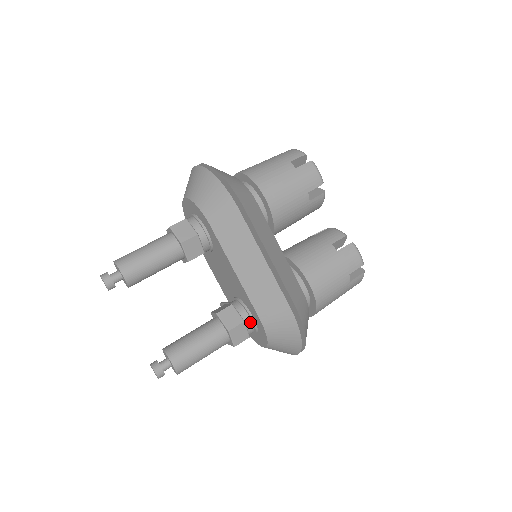
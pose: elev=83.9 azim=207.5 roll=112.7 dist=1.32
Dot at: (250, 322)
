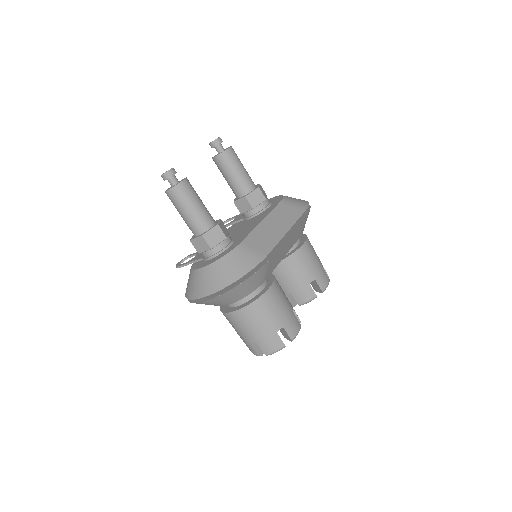
Dot at: (225, 245)
